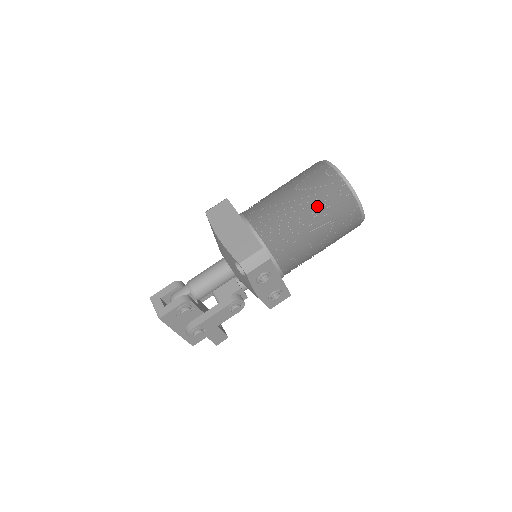
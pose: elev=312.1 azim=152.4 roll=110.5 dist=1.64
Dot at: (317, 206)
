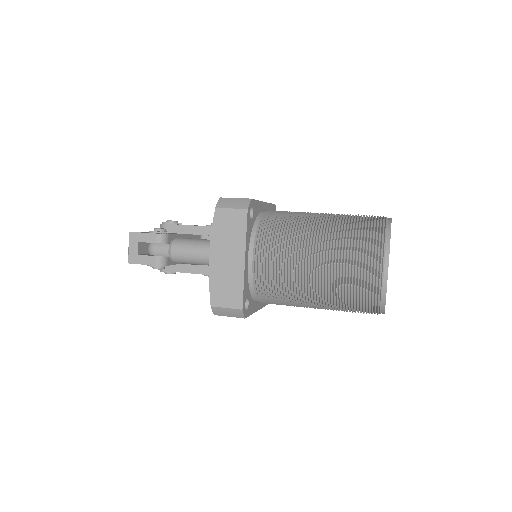
Dot at: (333, 294)
